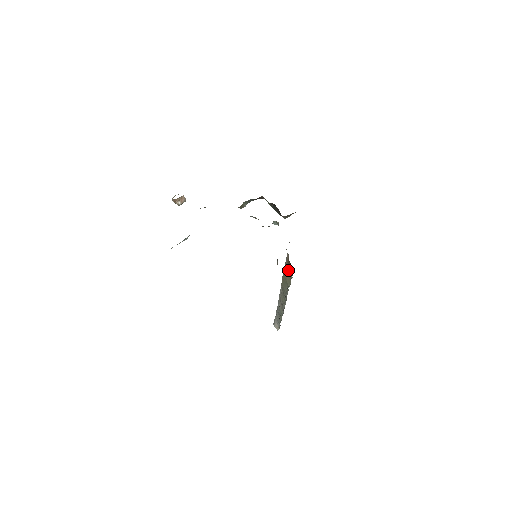
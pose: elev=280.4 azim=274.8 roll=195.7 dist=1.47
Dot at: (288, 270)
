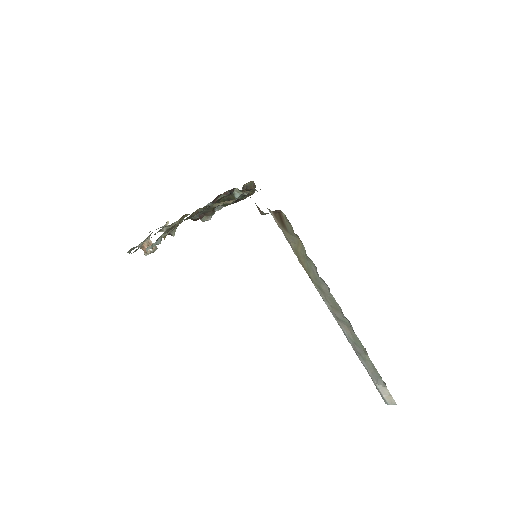
Dot at: (289, 234)
